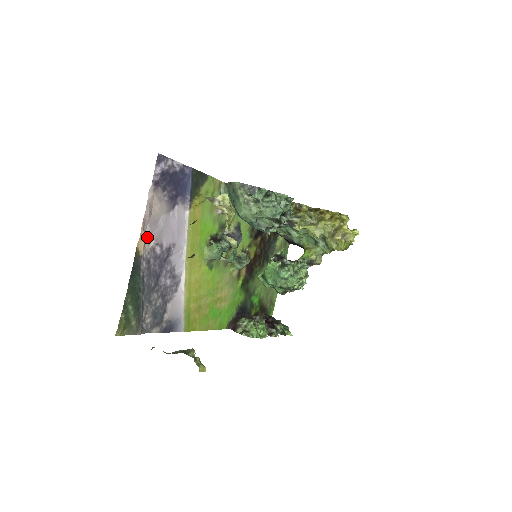
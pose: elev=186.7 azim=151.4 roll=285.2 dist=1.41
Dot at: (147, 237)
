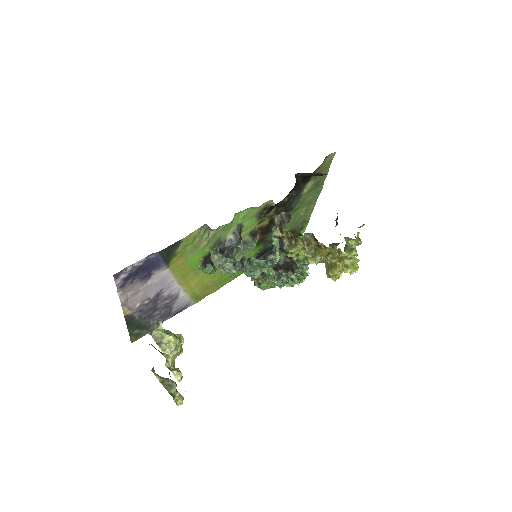
Dot at: (131, 305)
